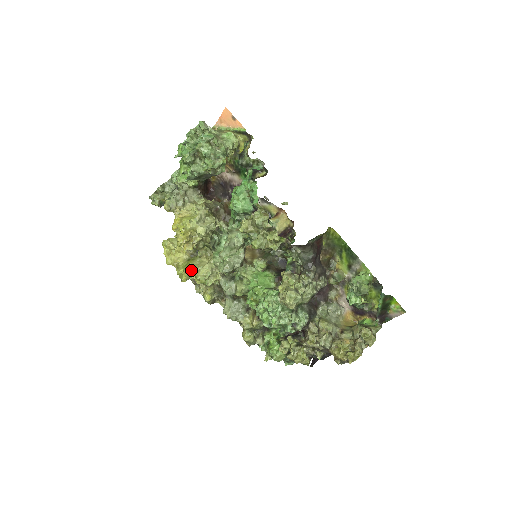
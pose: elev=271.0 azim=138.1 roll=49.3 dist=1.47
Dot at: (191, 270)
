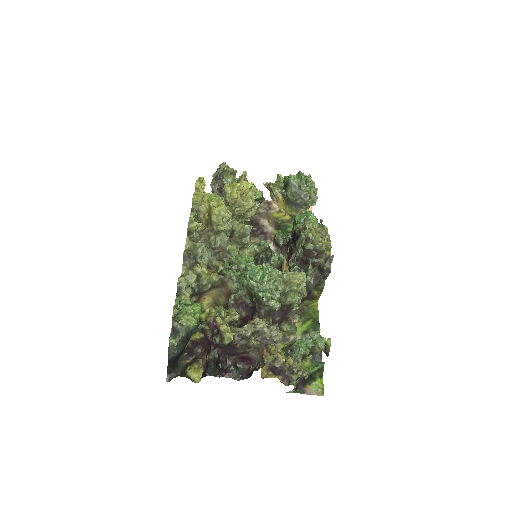
Dot at: occluded
